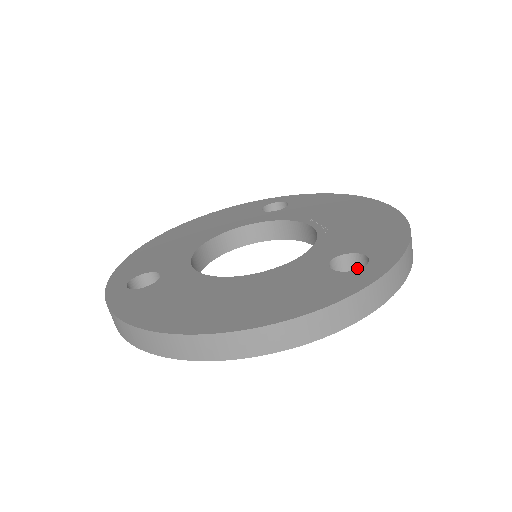
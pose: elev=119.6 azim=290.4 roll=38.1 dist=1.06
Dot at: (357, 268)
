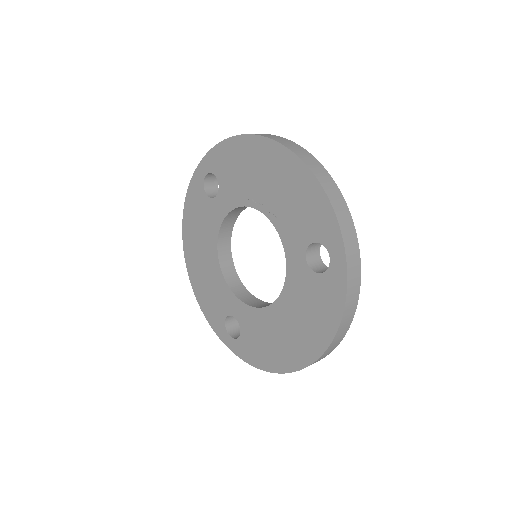
Dot at: occluded
